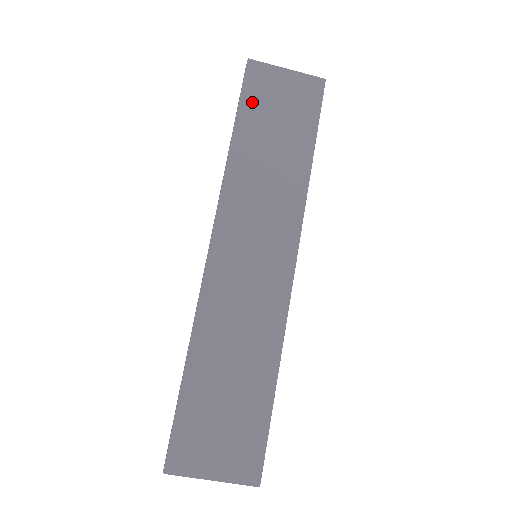
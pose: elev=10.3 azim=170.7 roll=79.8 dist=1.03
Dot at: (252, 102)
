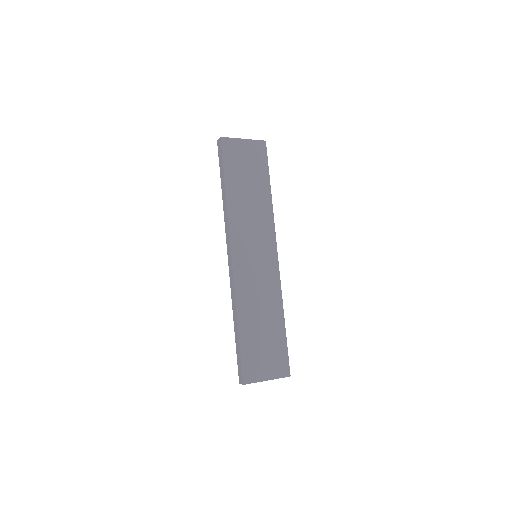
Dot at: (230, 165)
